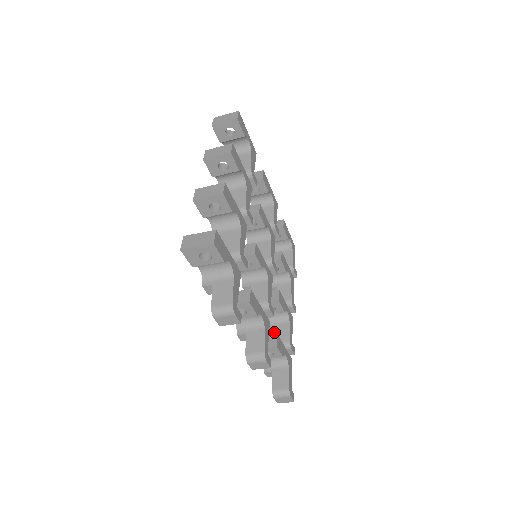
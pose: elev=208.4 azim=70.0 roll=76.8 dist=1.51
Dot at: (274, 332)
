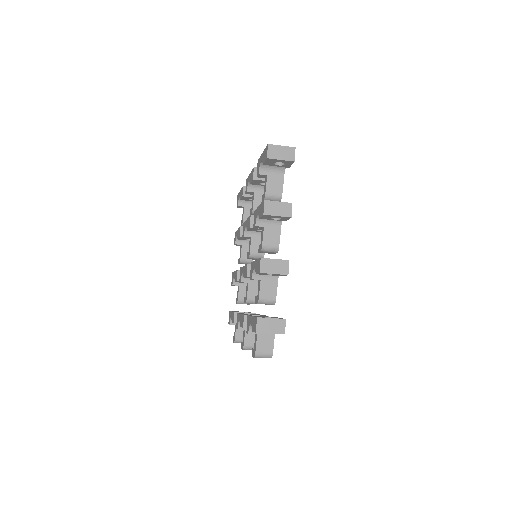
Dot at: (239, 290)
